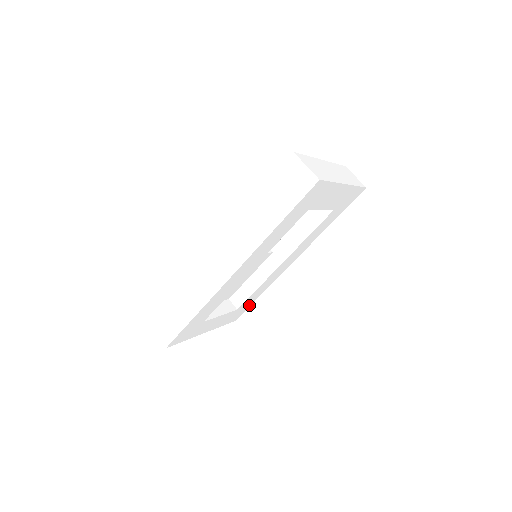
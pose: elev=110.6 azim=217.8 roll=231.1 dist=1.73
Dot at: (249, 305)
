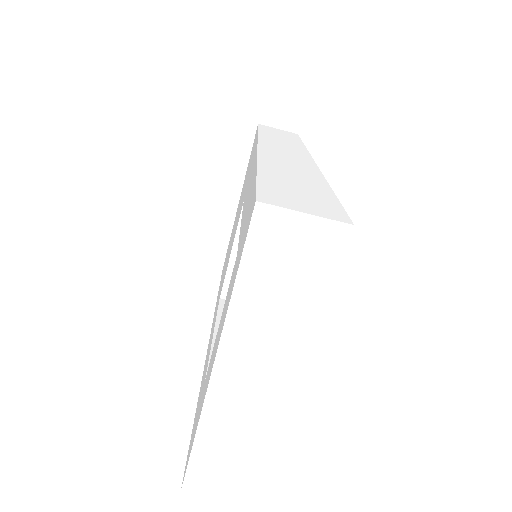
Dot at: occluded
